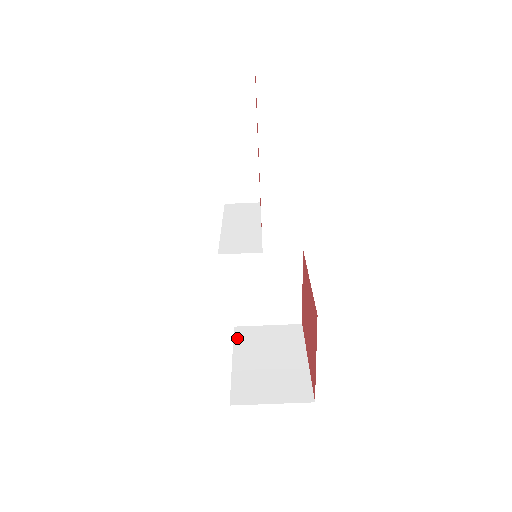
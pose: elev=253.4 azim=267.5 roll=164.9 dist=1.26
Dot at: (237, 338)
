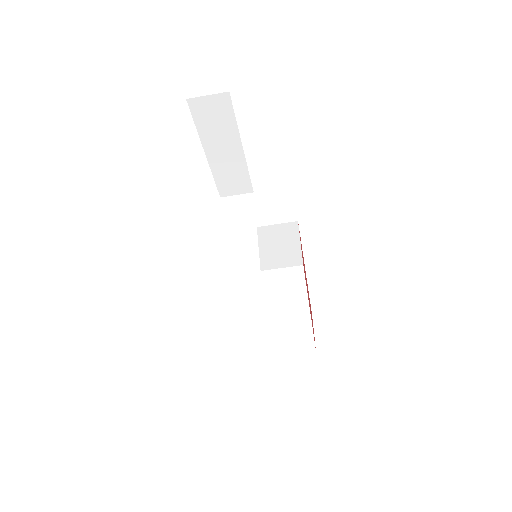
Dot at: (249, 287)
